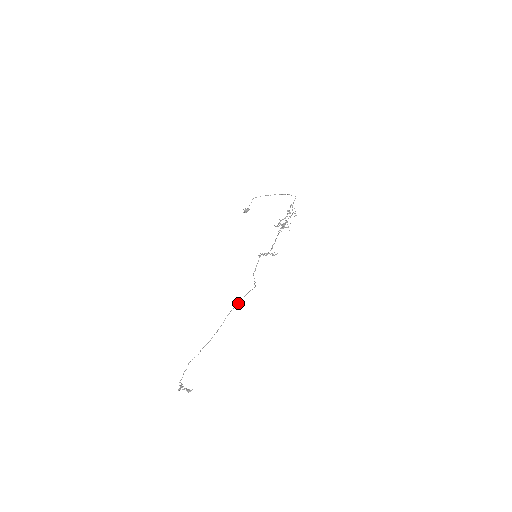
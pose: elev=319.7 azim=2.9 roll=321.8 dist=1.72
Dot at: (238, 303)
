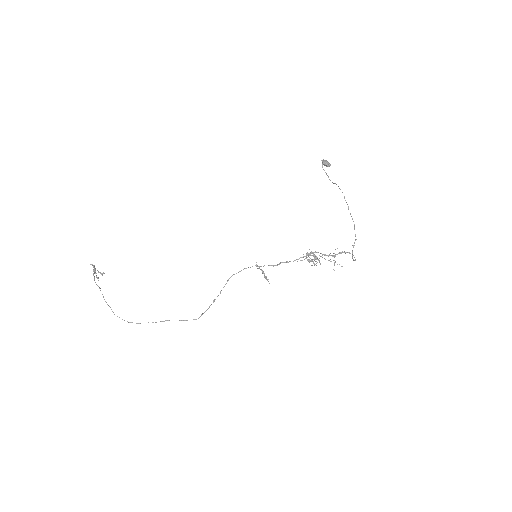
Dot at: occluded
